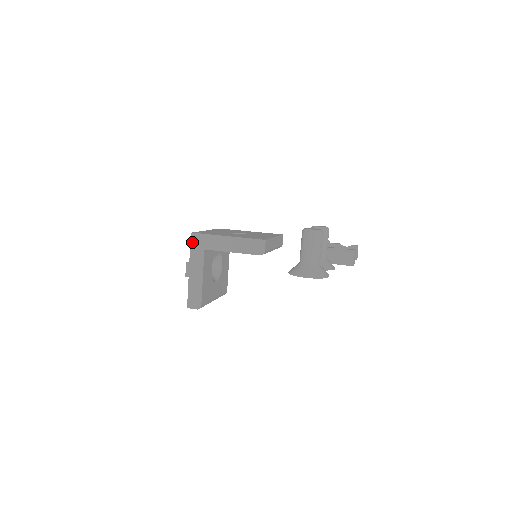
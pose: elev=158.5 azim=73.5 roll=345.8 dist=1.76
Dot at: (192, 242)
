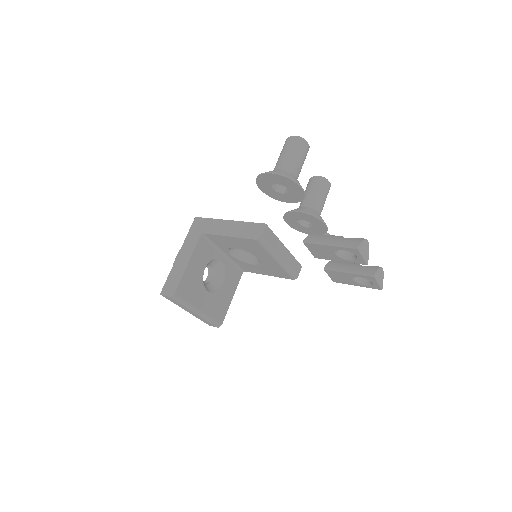
Dot at: (193, 226)
